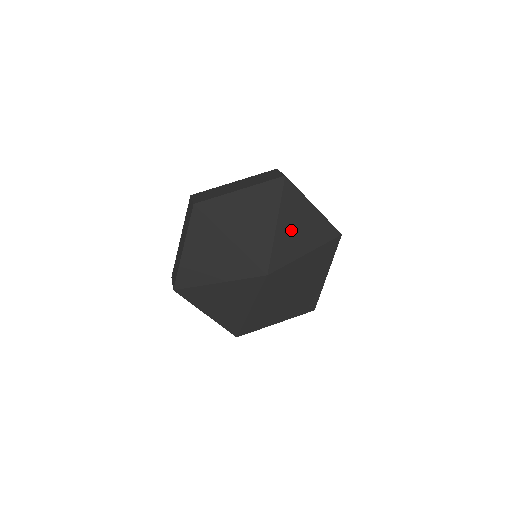
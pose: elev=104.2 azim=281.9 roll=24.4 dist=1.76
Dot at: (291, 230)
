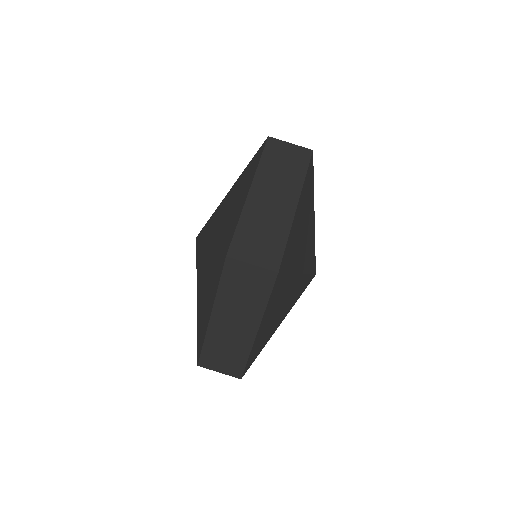
Dot at: occluded
